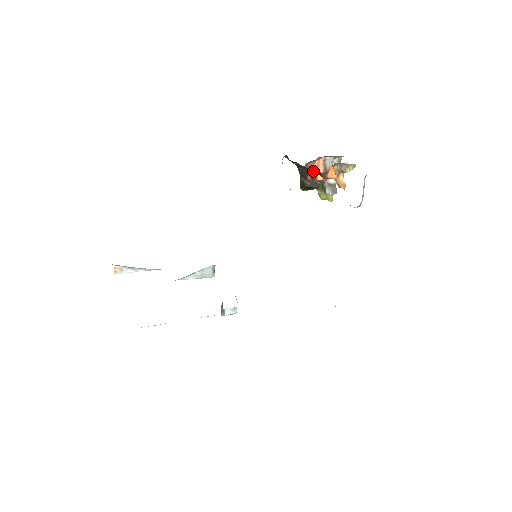
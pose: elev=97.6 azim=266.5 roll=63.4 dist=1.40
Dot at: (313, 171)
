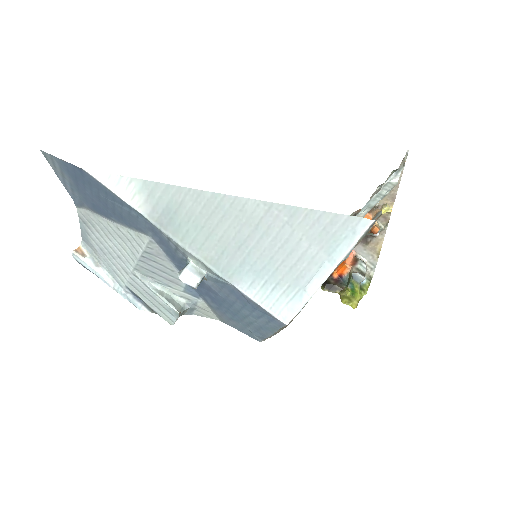
Dot at: occluded
